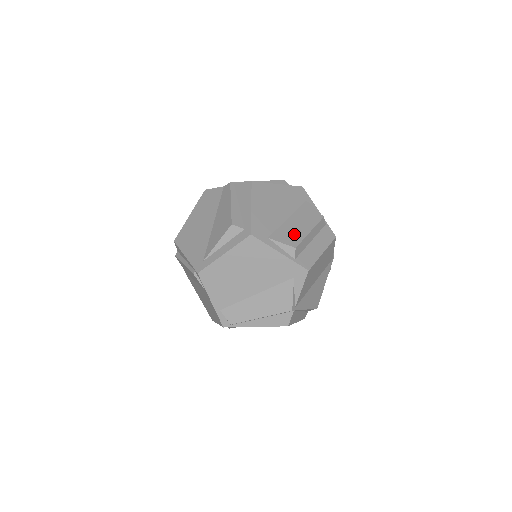
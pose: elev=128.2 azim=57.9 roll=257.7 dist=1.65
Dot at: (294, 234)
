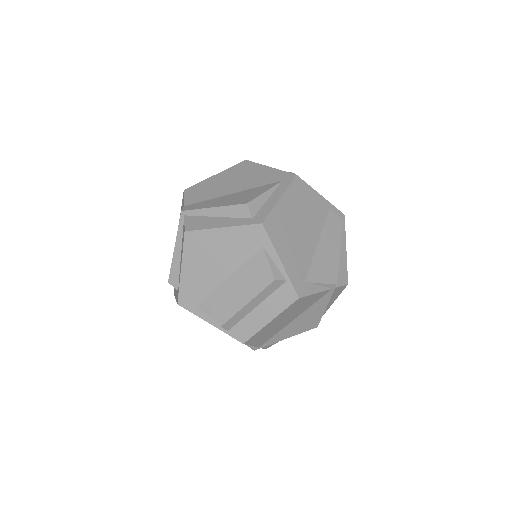
Dot at: (226, 305)
